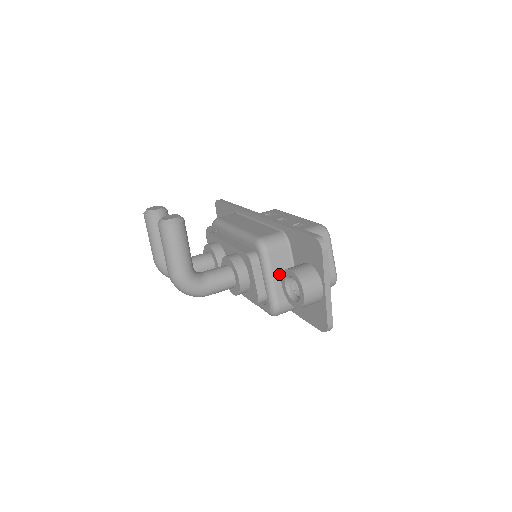
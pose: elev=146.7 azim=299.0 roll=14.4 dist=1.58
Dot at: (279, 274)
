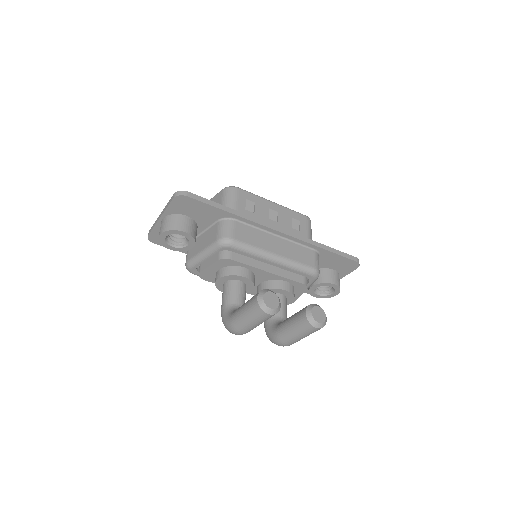
Dot at: occluded
